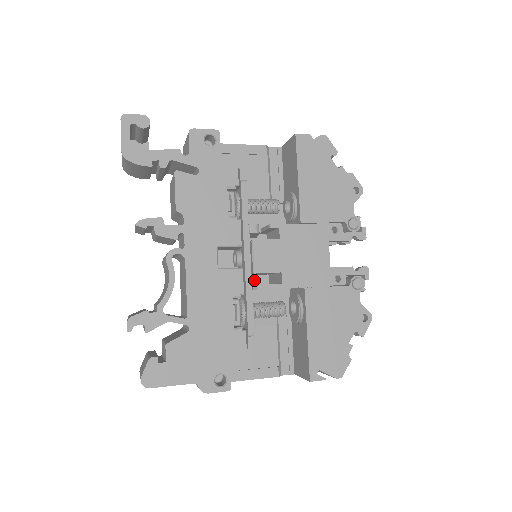
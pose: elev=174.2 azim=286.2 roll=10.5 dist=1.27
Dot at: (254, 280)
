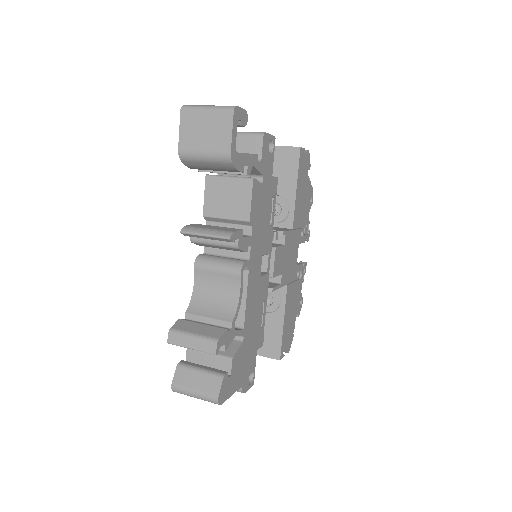
Dot at: occluded
